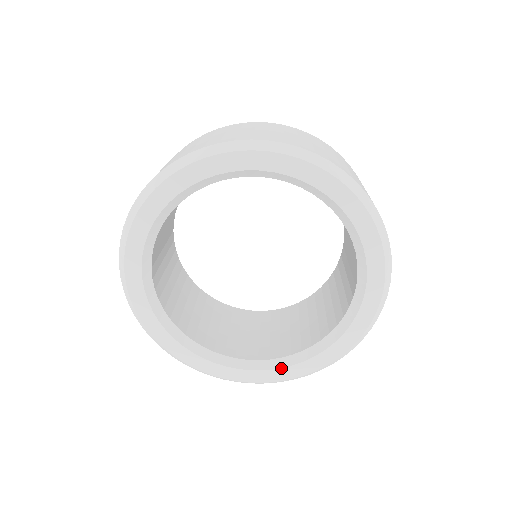
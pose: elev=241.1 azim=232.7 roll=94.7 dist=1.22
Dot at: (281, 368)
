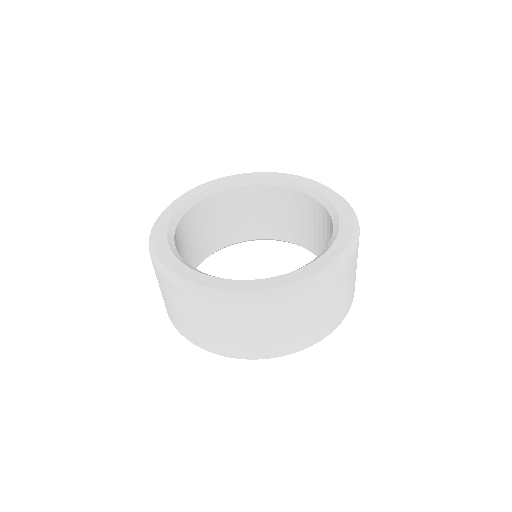
Dot at: (228, 279)
